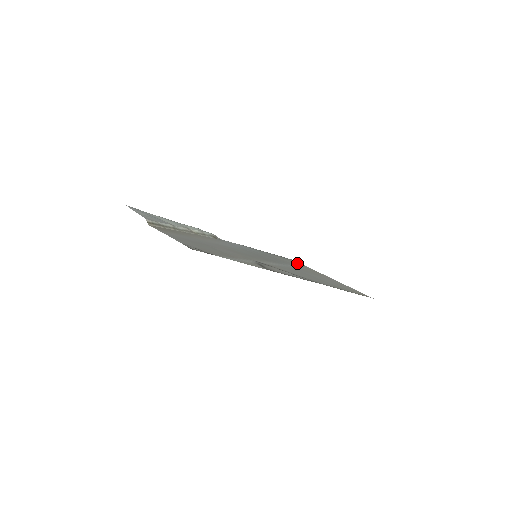
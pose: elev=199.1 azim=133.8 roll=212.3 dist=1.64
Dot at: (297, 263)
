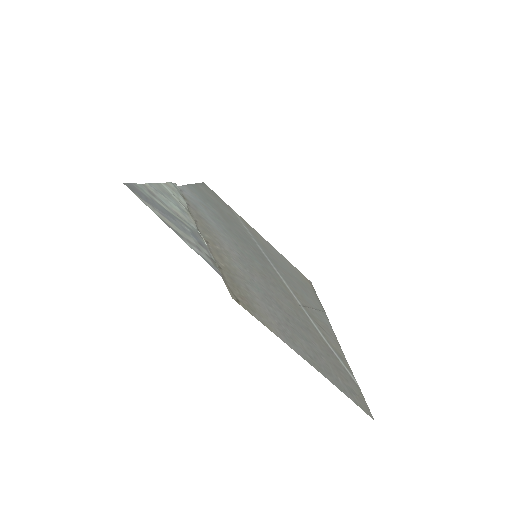
Dot at: (223, 202)
